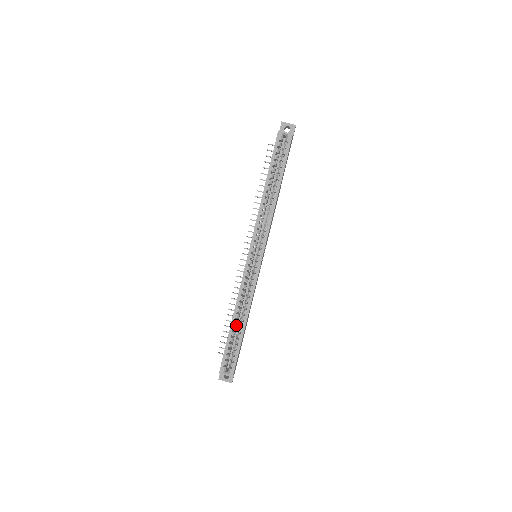
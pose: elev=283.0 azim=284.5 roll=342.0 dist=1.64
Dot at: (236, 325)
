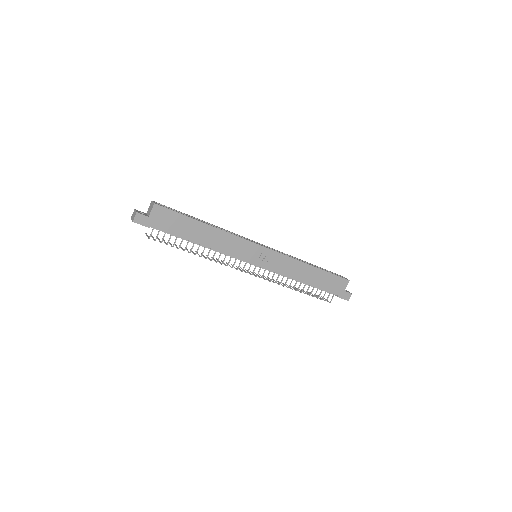
Dot at: occluded
